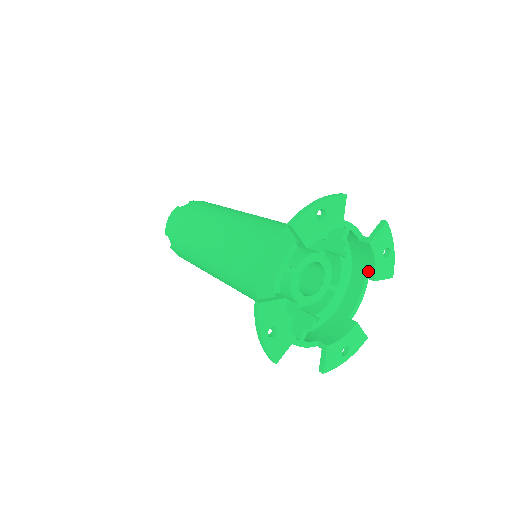
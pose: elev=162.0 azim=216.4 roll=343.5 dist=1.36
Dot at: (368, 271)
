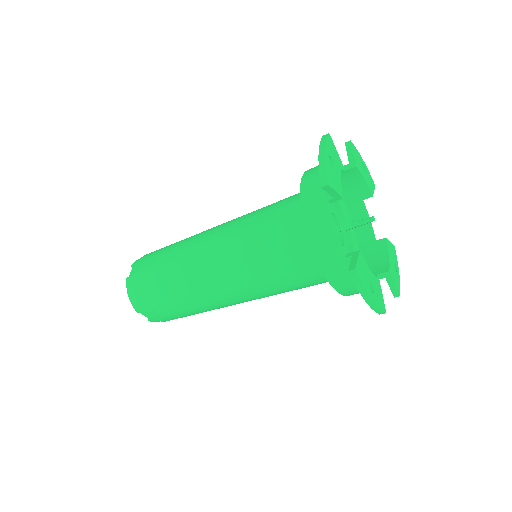
Dot at: (381, 268)
